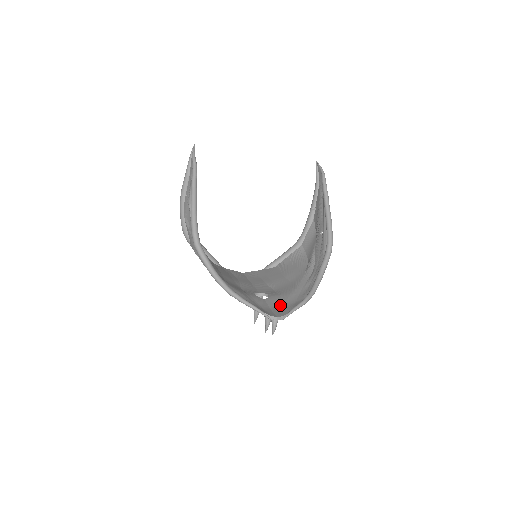
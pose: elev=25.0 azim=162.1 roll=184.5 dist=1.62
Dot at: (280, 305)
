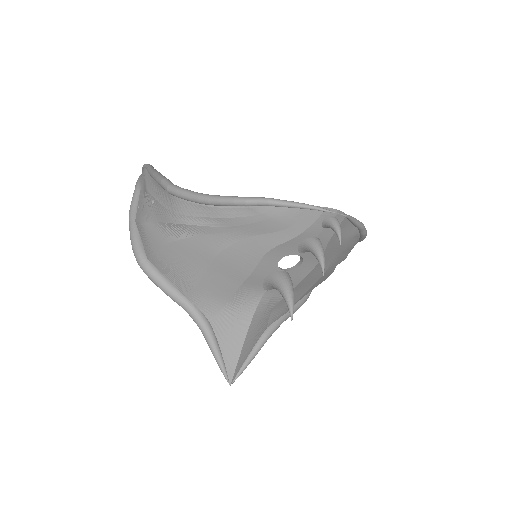
Dot at: occluded
